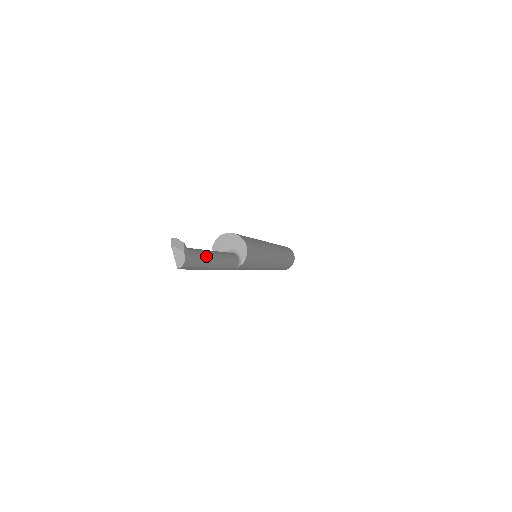
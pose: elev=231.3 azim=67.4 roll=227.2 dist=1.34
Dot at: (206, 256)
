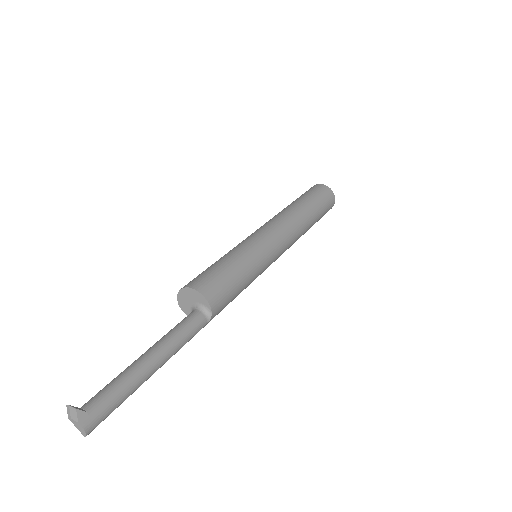
Dot at: (128, 382)
